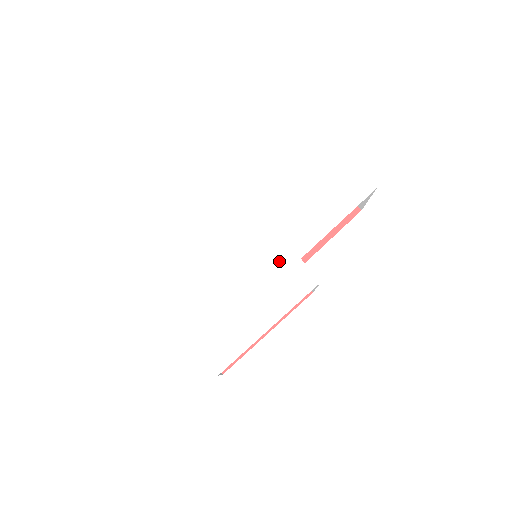
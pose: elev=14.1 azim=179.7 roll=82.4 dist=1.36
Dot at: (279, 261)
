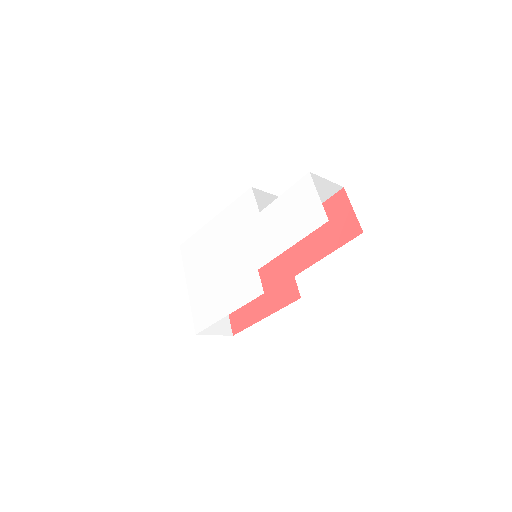
Dot at: (246, 267)
